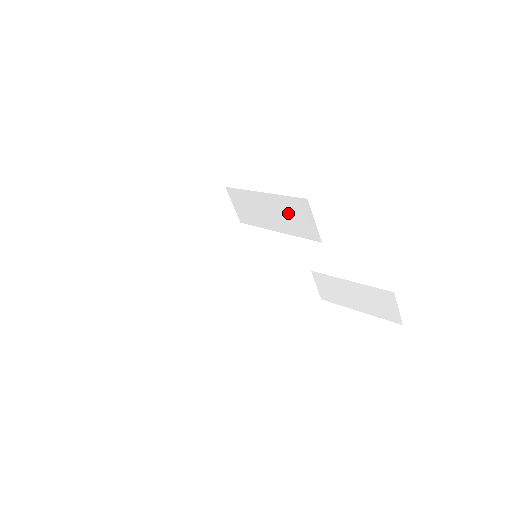
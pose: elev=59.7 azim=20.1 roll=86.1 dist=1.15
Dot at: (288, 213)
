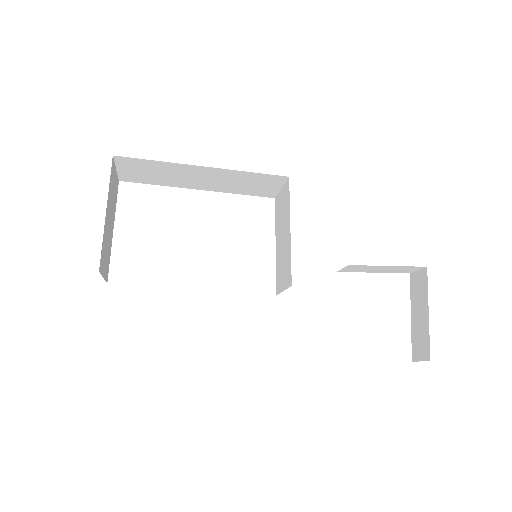
Dot at: (240, 182)
